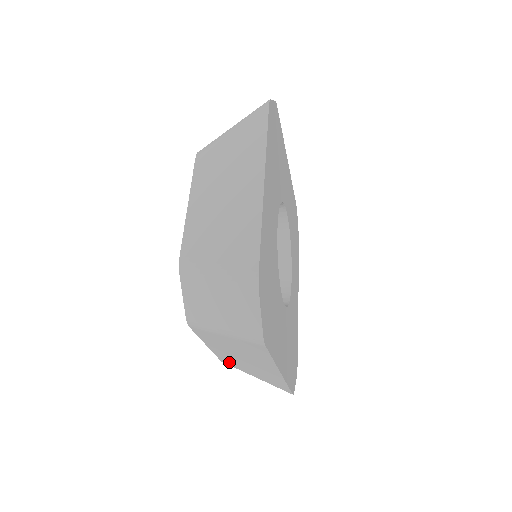
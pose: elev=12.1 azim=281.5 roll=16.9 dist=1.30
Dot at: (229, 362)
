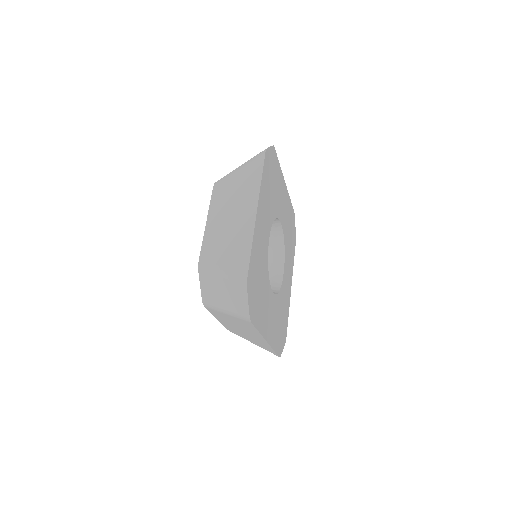
Dot at: (233, 331)
